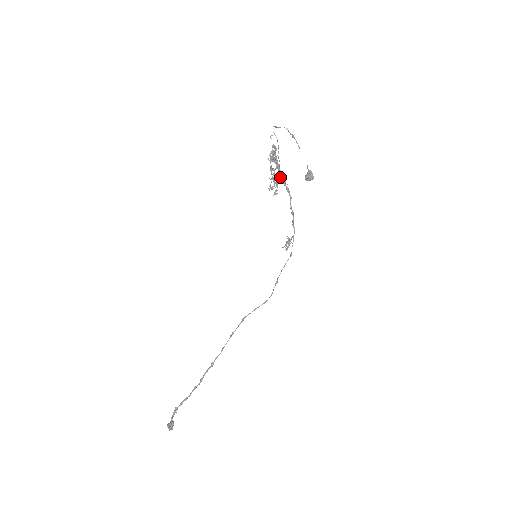
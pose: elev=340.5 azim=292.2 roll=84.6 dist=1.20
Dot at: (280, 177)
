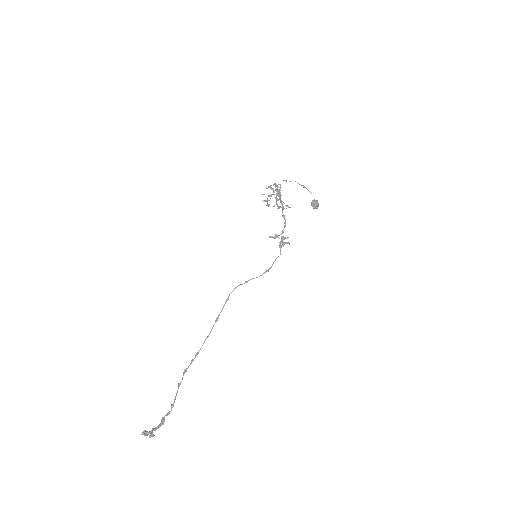
Dot at: occluded
